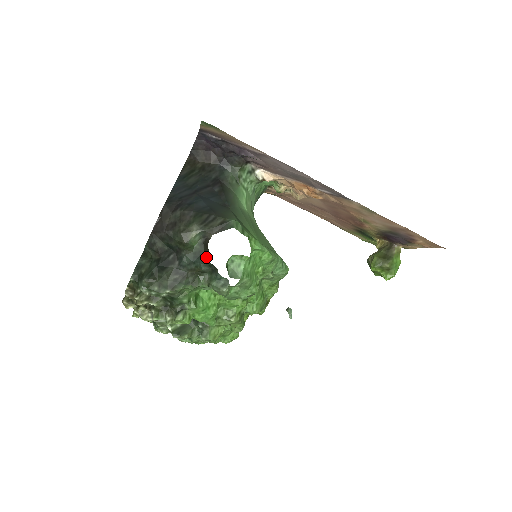
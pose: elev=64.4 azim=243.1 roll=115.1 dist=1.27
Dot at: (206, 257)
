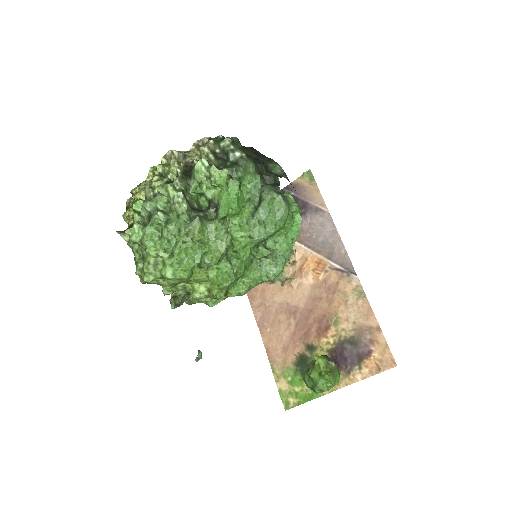
Dot at: occluded
